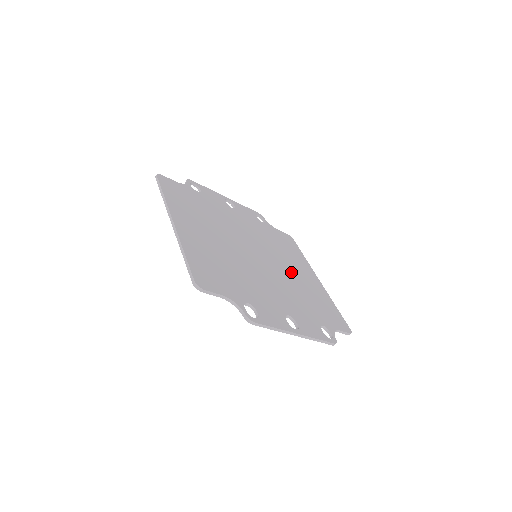
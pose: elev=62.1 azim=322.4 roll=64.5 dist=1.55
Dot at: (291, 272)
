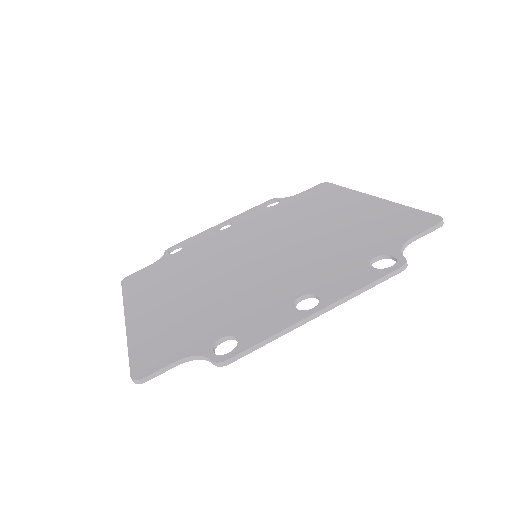
Dot at: (316, 228)
